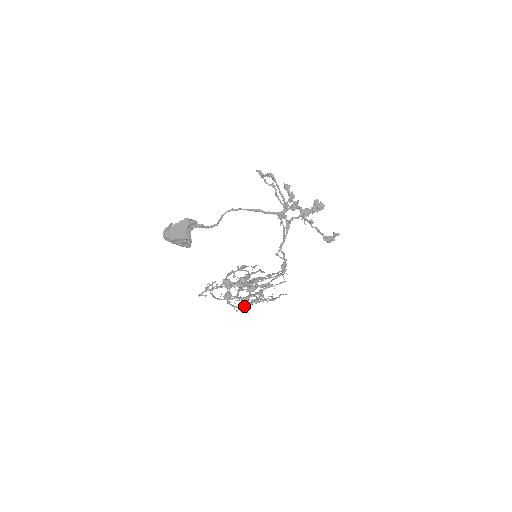
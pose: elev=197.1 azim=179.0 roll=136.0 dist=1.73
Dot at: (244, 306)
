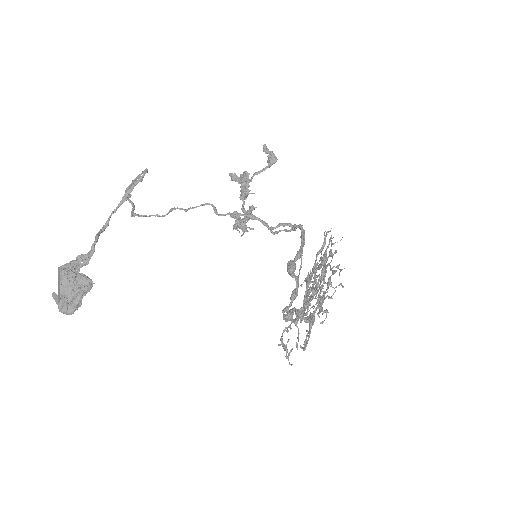
Dot at: (315, 287)
